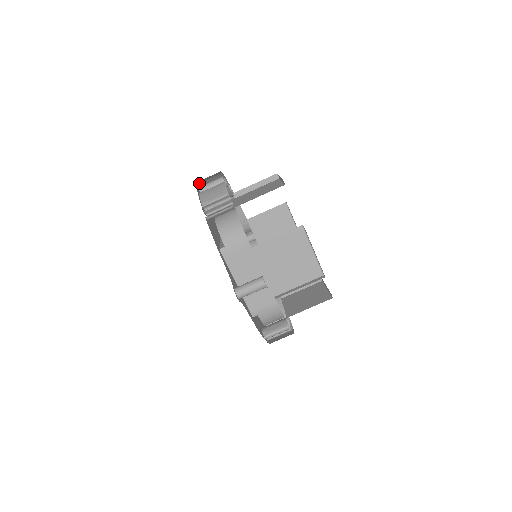
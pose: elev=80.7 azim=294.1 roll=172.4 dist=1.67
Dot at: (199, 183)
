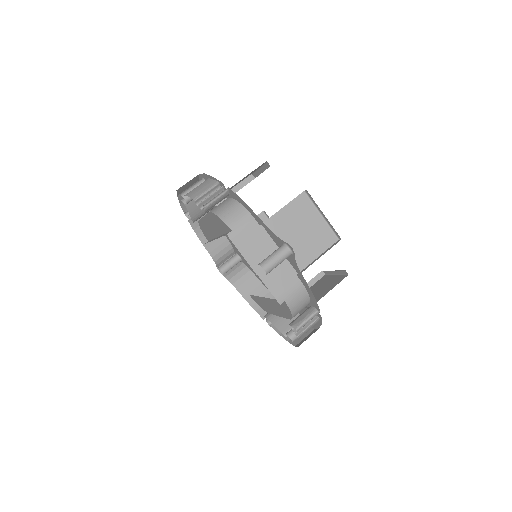
Dot at: (177, 195)
